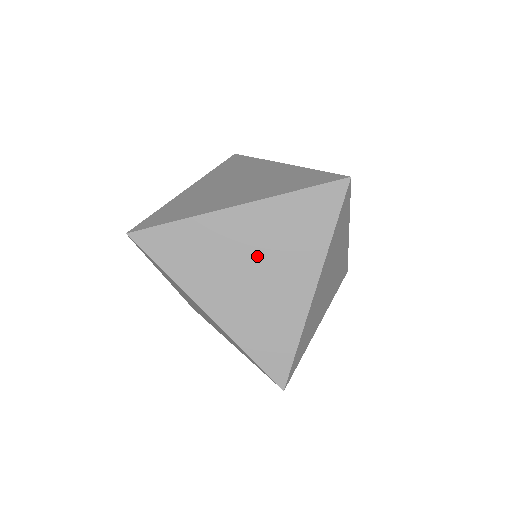
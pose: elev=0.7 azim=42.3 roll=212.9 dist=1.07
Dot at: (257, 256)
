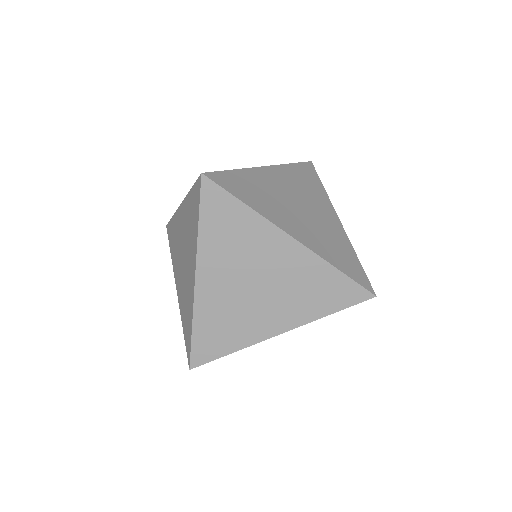
Dot at: (297, 198)
